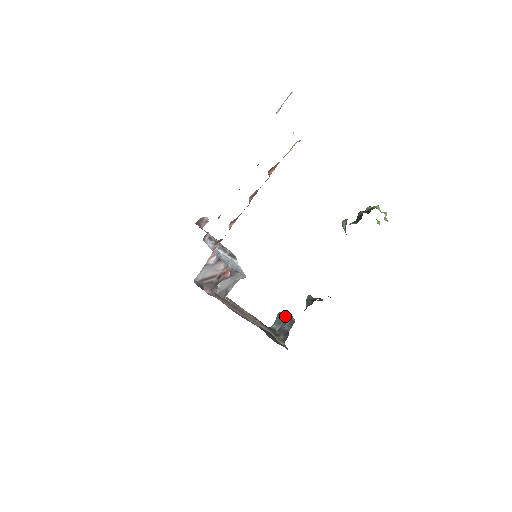
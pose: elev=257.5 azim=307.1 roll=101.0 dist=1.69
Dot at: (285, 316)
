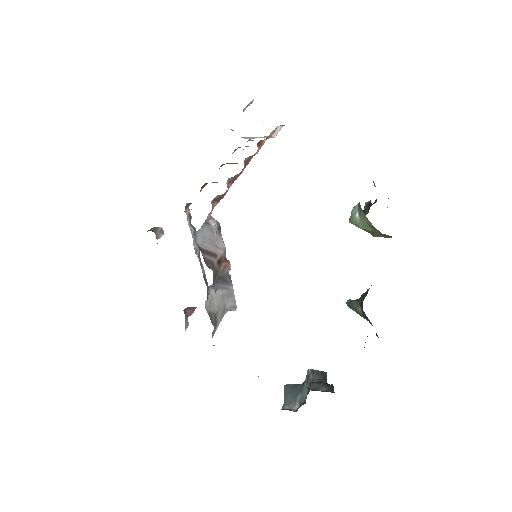
Dot at: (299, 385)
